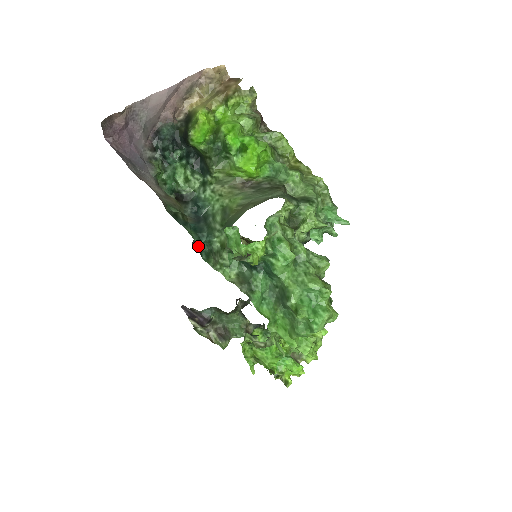
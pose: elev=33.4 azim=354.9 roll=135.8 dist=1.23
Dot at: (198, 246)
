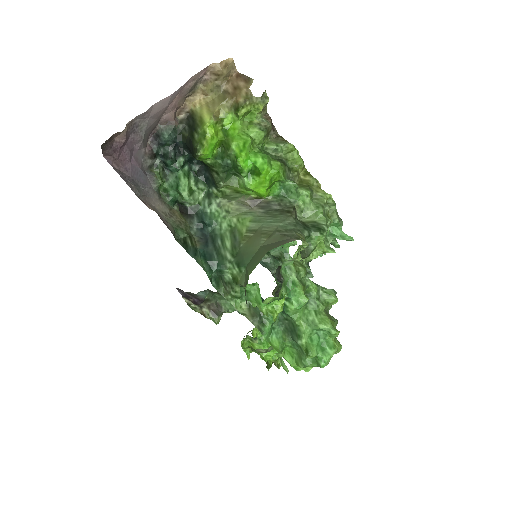
Dot at: (209, 277)
